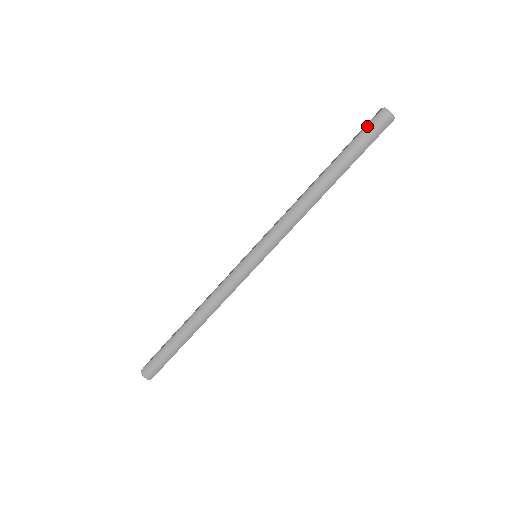
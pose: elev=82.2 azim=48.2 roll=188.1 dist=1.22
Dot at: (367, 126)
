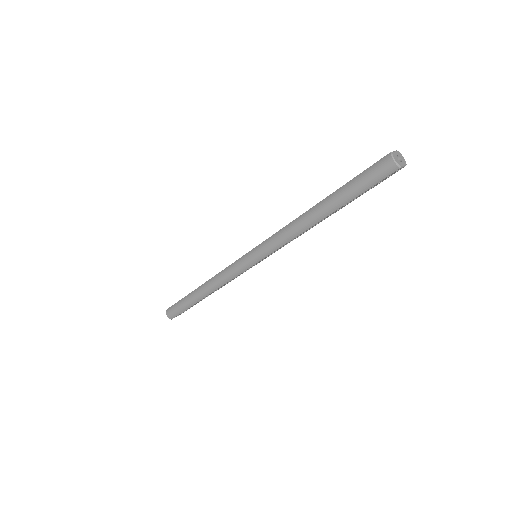
Dot at: (369, 168)
